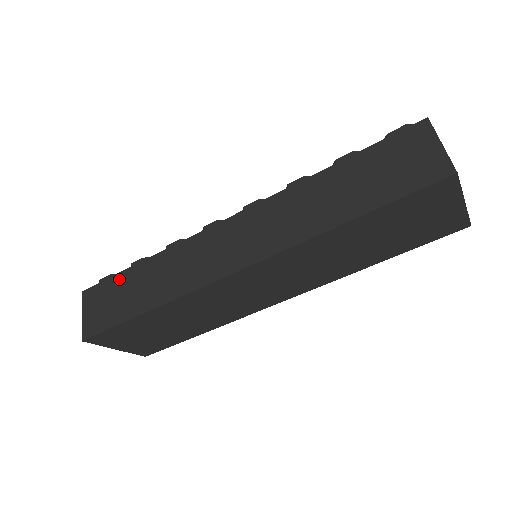
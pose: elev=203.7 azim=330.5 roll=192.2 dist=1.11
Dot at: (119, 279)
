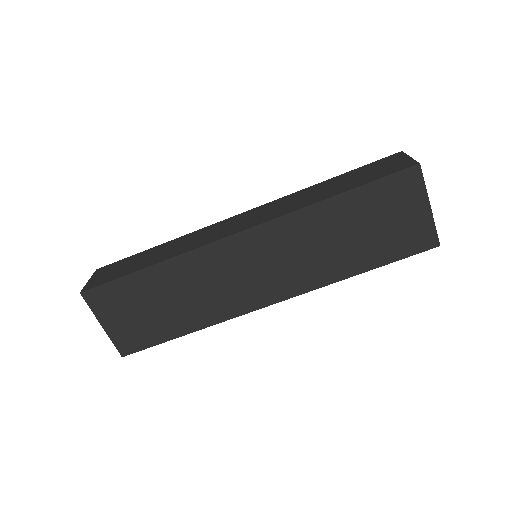
Dot at: (134, 257)
